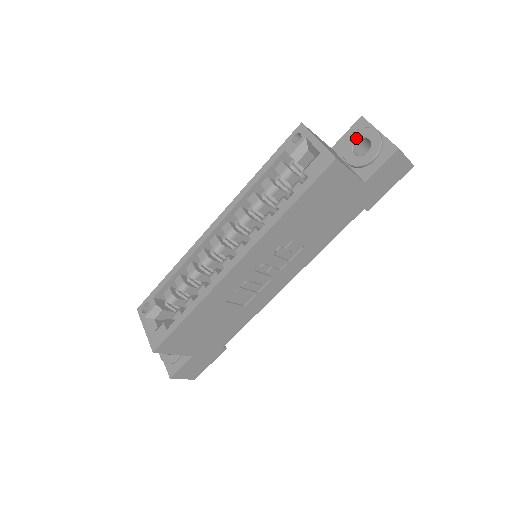
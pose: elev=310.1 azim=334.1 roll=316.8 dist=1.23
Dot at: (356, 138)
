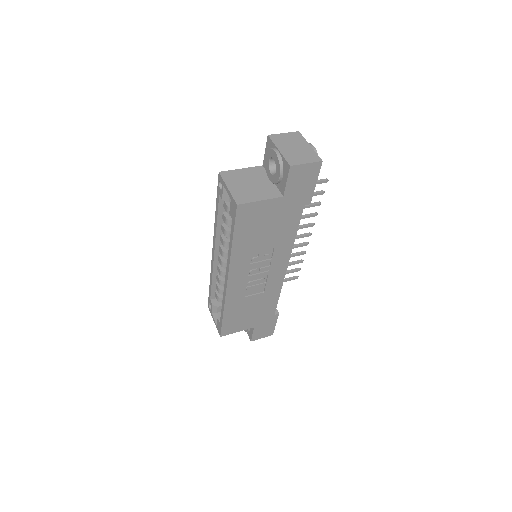
Dot at: (268, 158)
